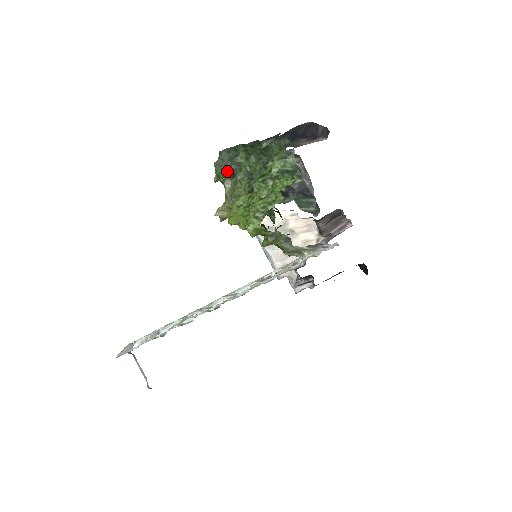
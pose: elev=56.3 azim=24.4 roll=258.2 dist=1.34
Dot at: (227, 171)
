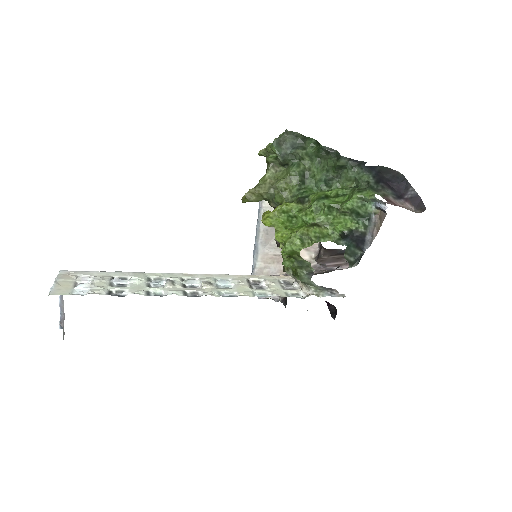
Dot at: (284, 157)
